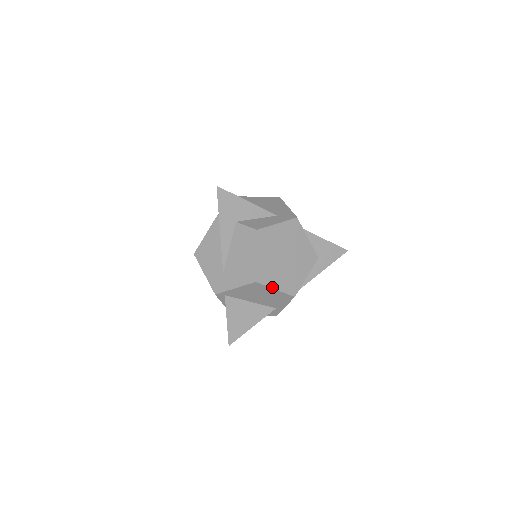
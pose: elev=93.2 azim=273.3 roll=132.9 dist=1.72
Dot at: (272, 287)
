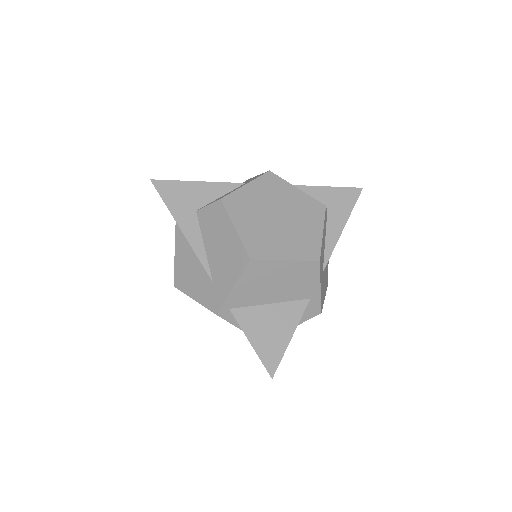
Dot at: (279, 259)
